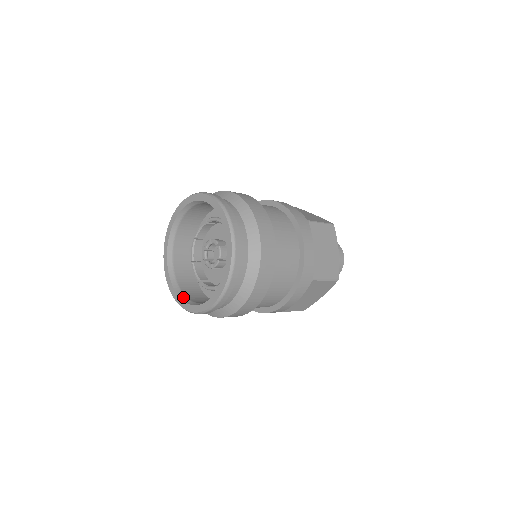
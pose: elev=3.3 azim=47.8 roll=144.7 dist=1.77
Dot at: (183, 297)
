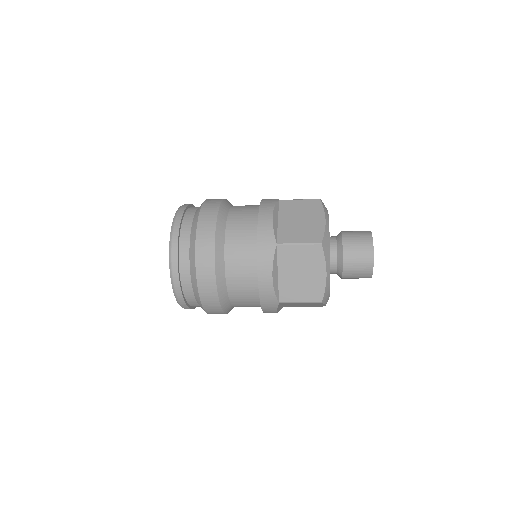
Dot at: occluded
